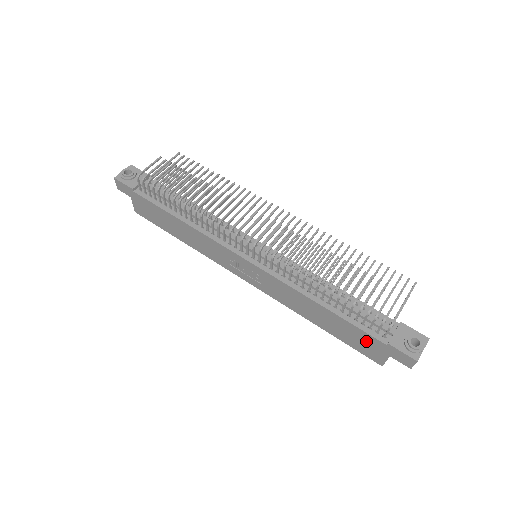
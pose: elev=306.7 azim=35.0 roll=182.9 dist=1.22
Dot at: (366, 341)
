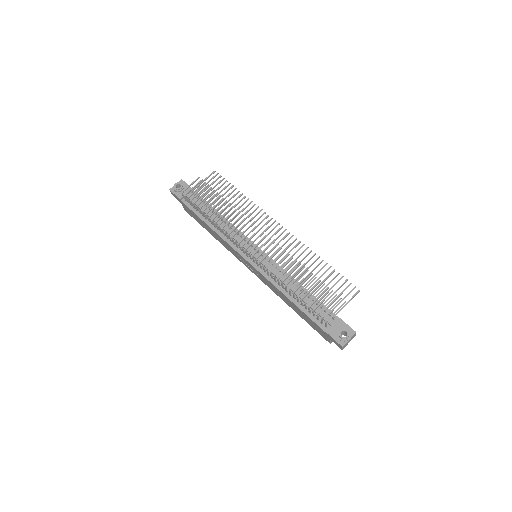
Dot at: (316, 327)
